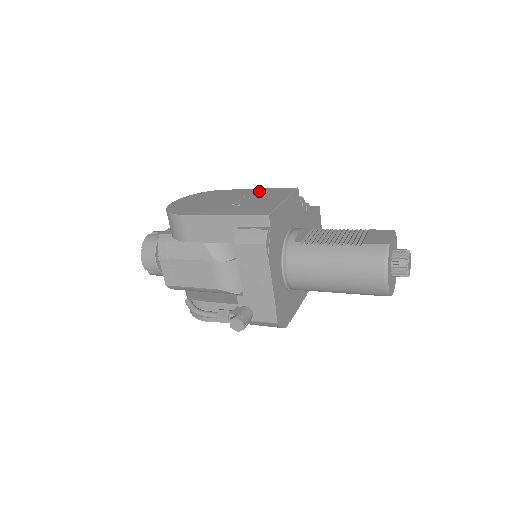
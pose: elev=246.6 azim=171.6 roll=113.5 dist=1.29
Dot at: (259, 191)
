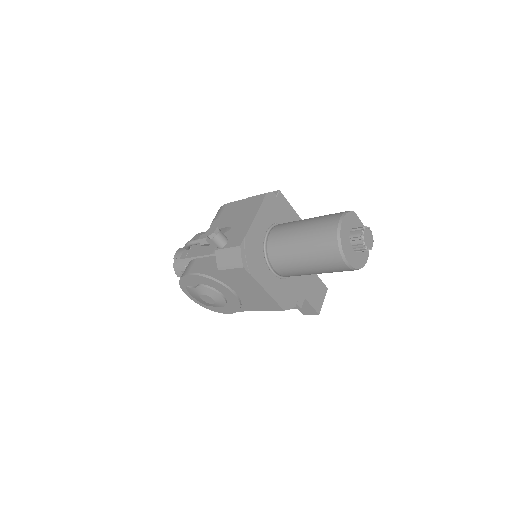
Dot at: occluded
